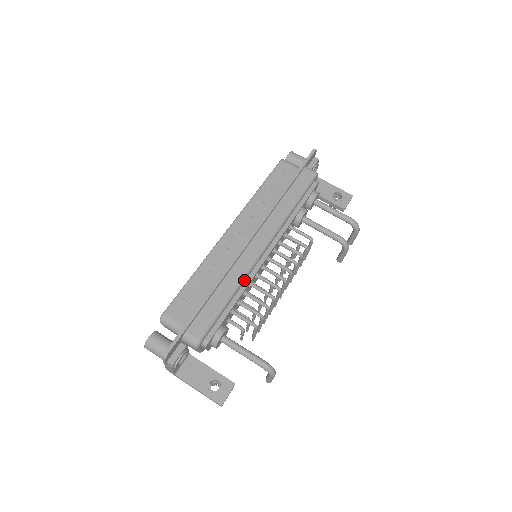
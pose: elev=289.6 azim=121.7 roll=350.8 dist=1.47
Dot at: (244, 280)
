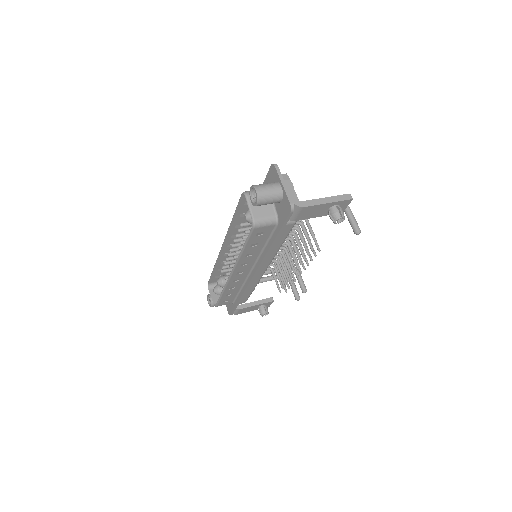
Dot at: occluded
